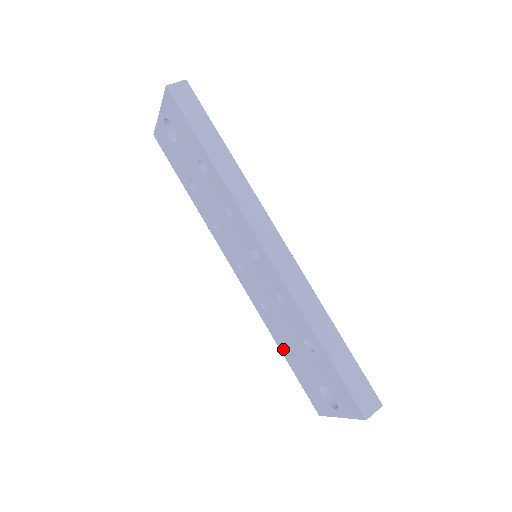
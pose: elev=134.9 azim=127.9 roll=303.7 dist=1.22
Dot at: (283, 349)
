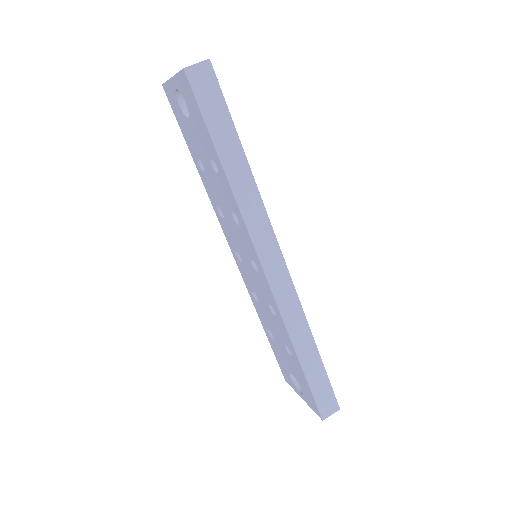
Dot at: (265, 329)
